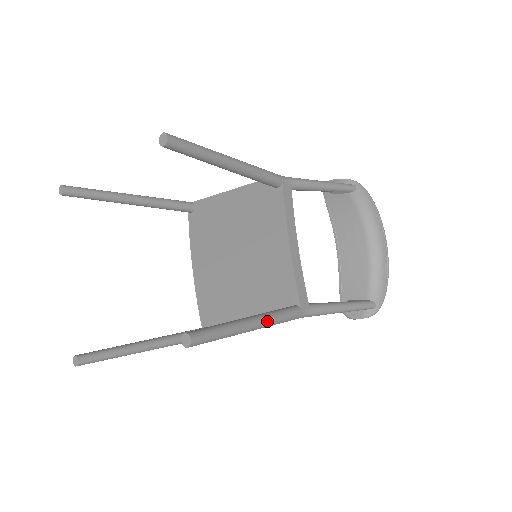
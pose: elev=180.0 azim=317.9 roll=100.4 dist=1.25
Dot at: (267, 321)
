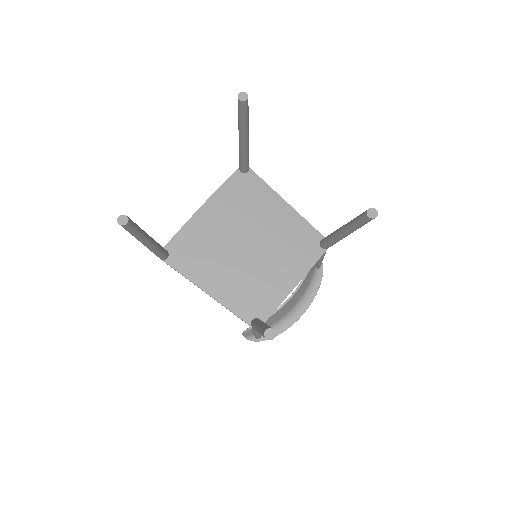
Dot at: occluded
